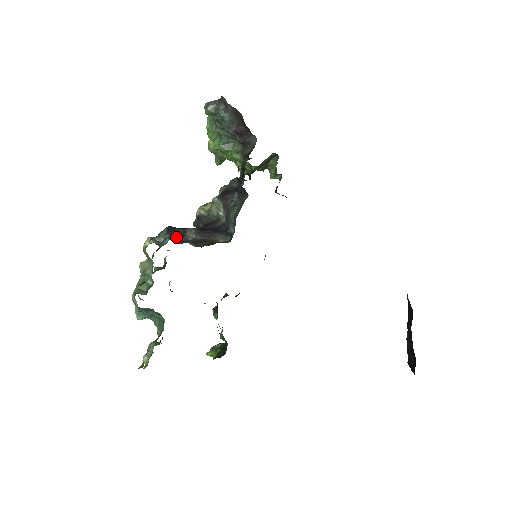
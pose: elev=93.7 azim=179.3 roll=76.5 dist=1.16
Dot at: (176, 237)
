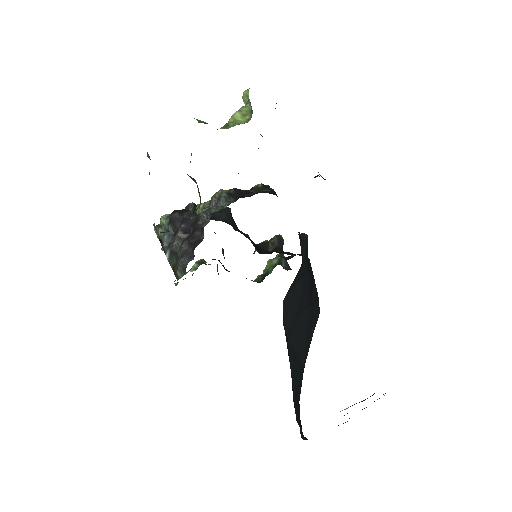
Dot at: (172, 231)
